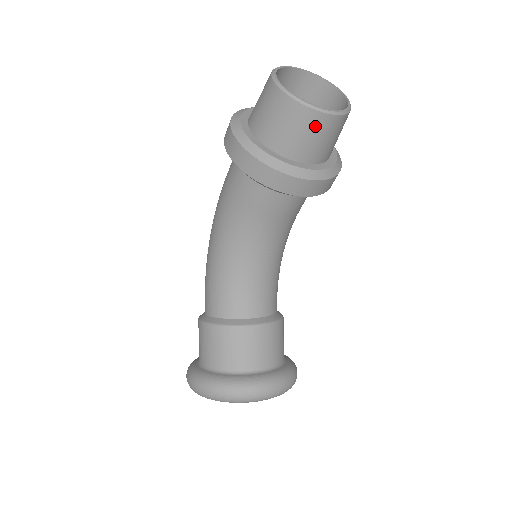
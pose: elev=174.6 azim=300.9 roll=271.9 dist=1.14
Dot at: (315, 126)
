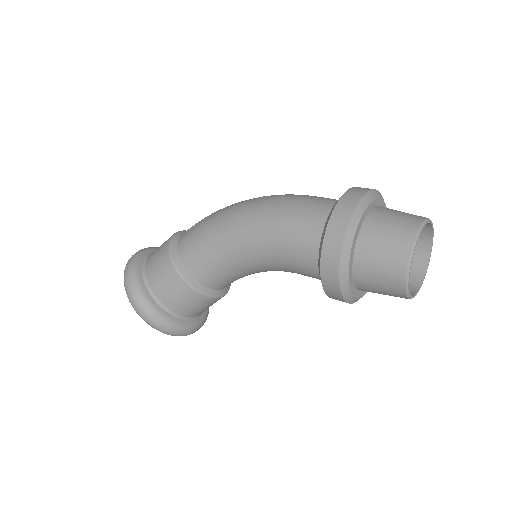
Dot at: (394, 296)
